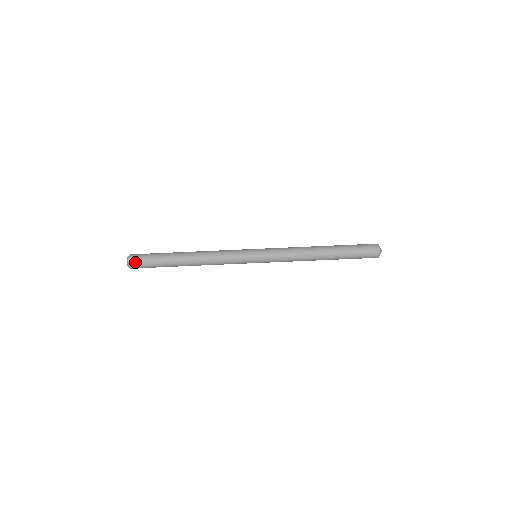
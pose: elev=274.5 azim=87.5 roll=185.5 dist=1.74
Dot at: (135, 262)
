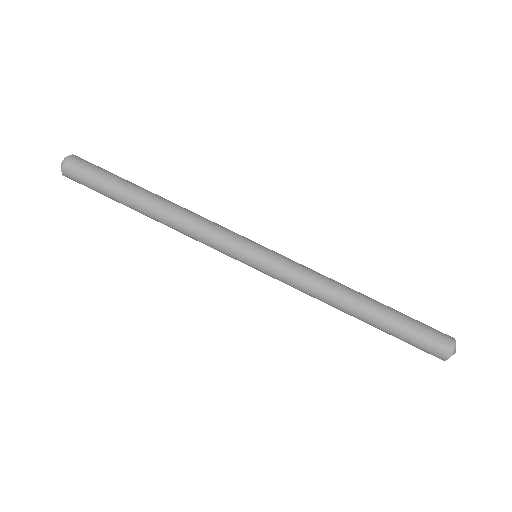
Dot at: (72, 171)
